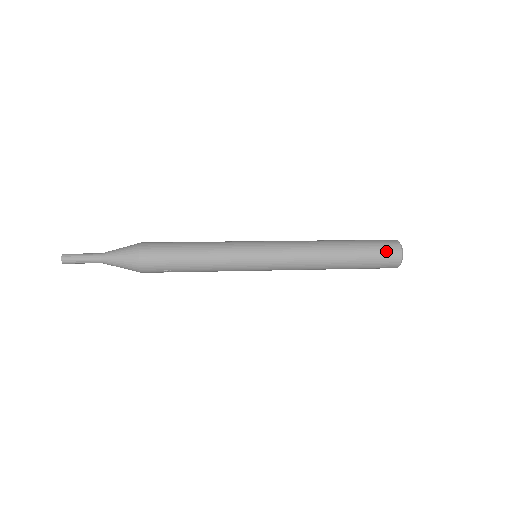
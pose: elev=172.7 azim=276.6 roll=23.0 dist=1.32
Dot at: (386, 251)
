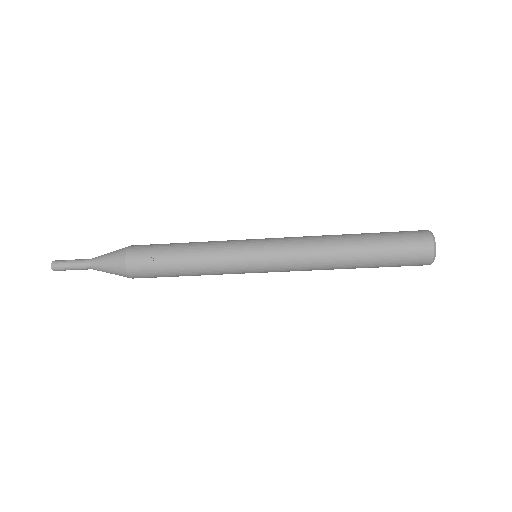
Dot at: (408, 231)
